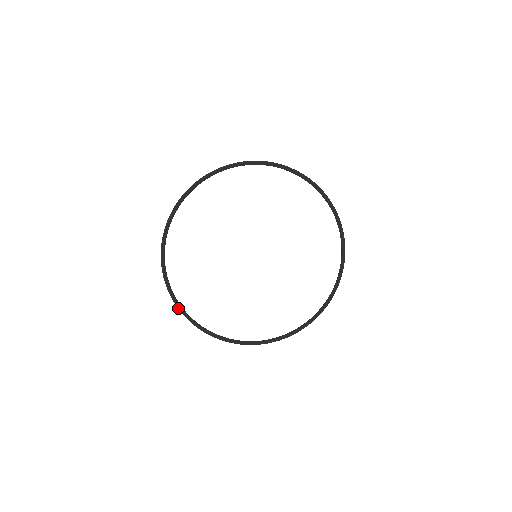
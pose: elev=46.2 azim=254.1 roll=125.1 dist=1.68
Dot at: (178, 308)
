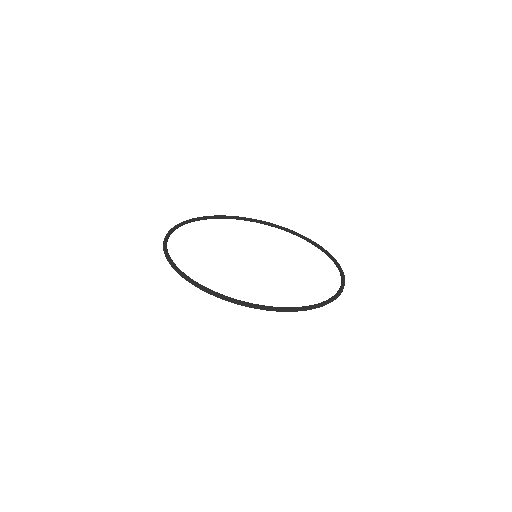
Dot at: (177, 270)
